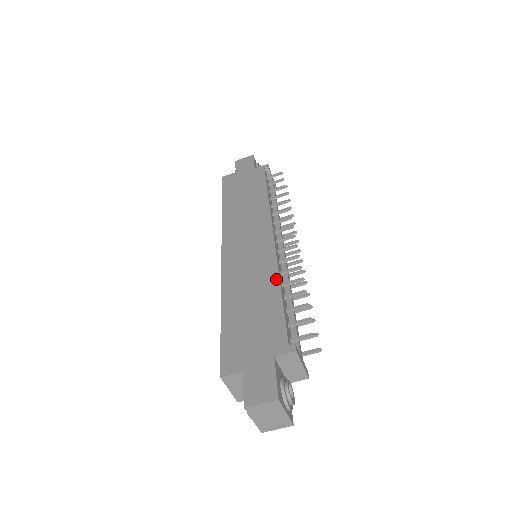
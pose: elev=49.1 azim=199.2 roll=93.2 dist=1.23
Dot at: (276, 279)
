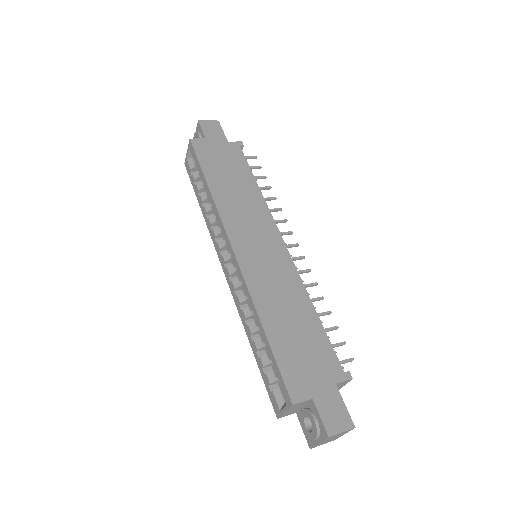
Dot at: (307, 297)
